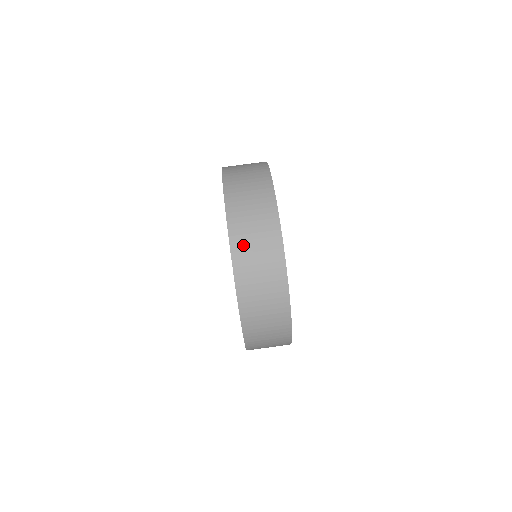
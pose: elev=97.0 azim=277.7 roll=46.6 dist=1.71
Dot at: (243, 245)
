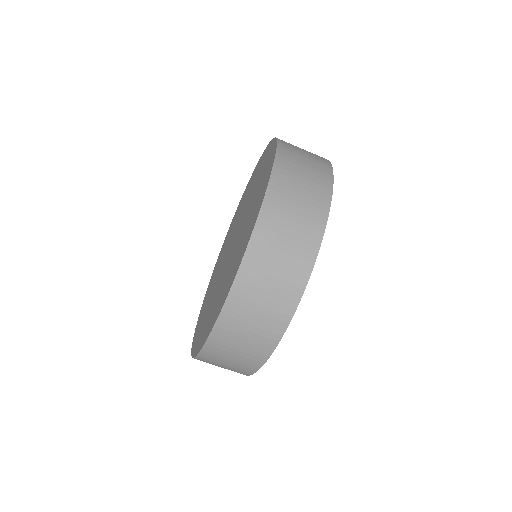
Dot at: (234, 324)
